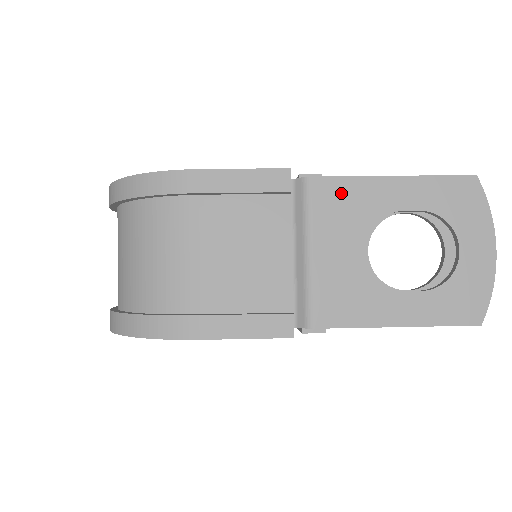
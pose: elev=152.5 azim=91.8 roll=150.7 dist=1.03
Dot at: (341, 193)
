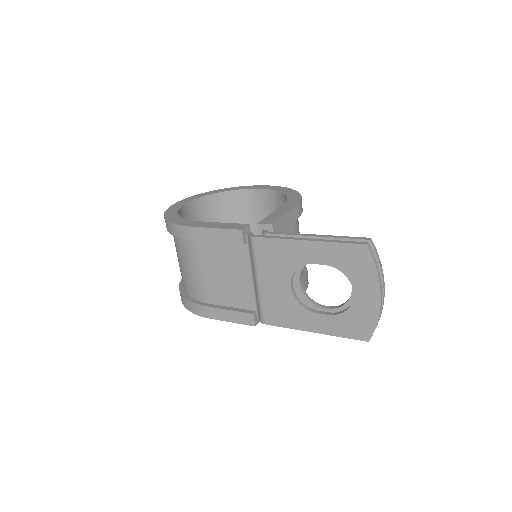
Dot at: (273, 249)
